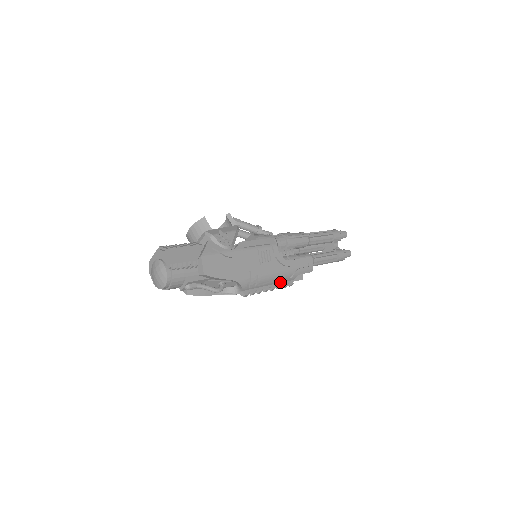
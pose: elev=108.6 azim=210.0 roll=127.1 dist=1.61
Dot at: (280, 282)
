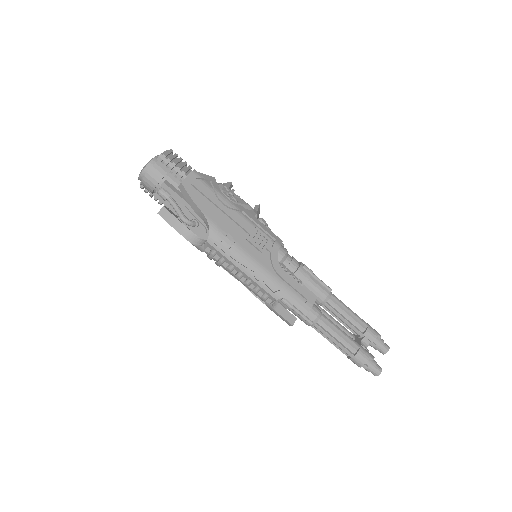
Dot at: (258, 283)
